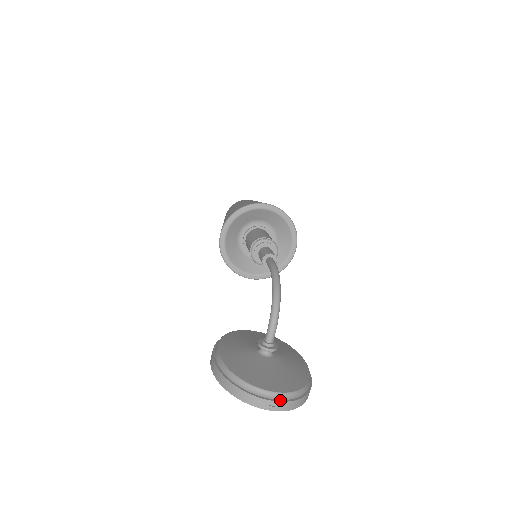
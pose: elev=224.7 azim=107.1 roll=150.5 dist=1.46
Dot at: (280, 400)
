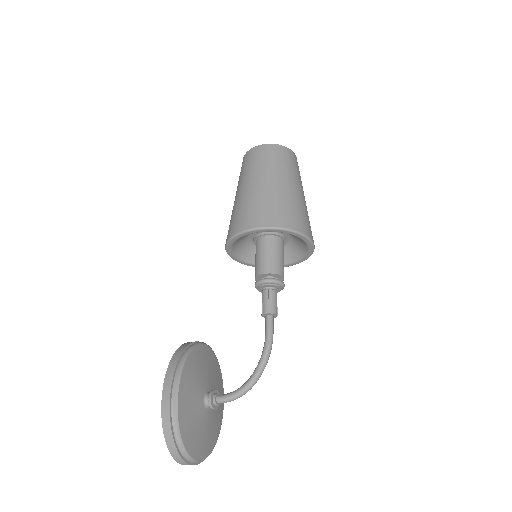
Dot at: (197, 463)
